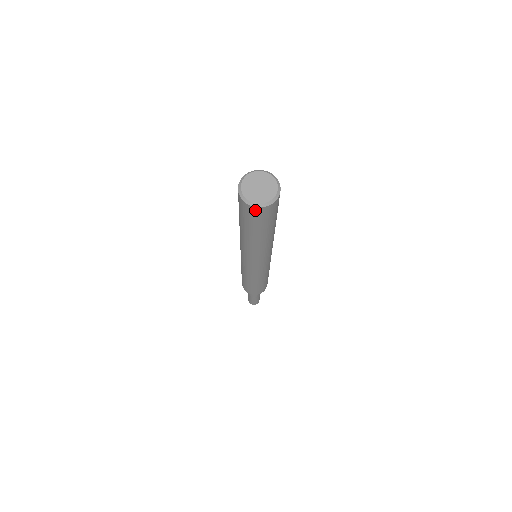
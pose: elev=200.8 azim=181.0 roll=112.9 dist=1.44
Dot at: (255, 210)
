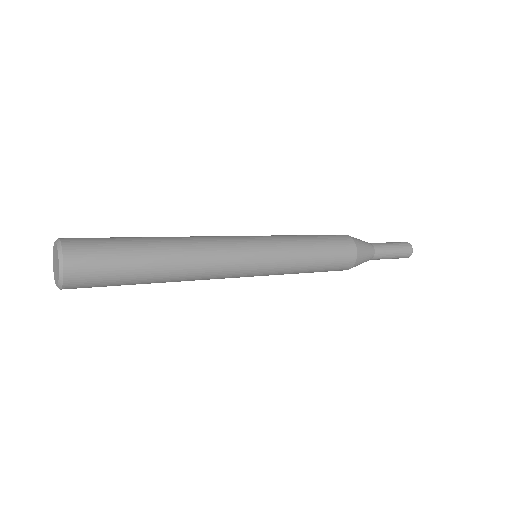
Dot at: occluded
